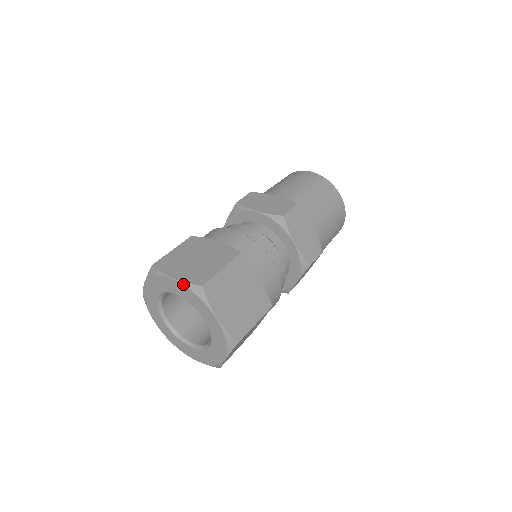
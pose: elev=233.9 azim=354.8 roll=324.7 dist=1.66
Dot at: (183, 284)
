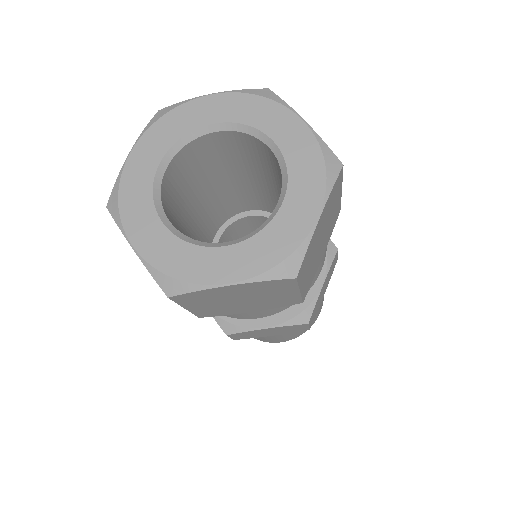
Dot at: (234, 91)
